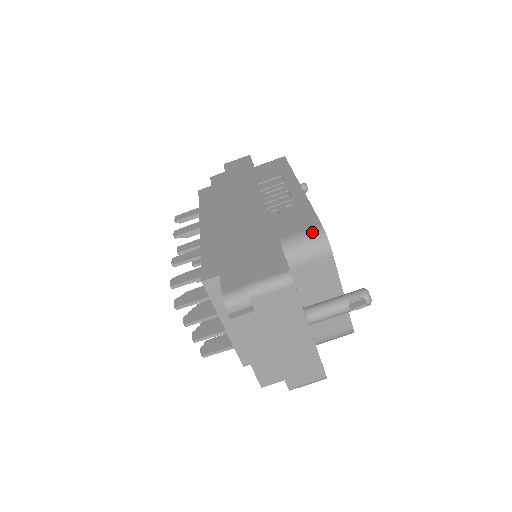
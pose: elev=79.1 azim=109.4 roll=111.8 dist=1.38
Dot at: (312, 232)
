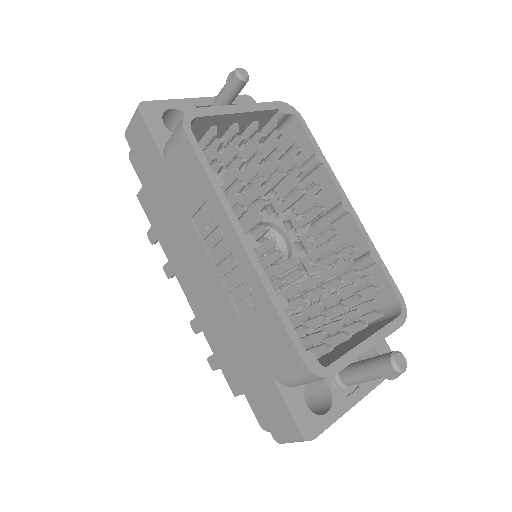
Dot at: (297, 371)
